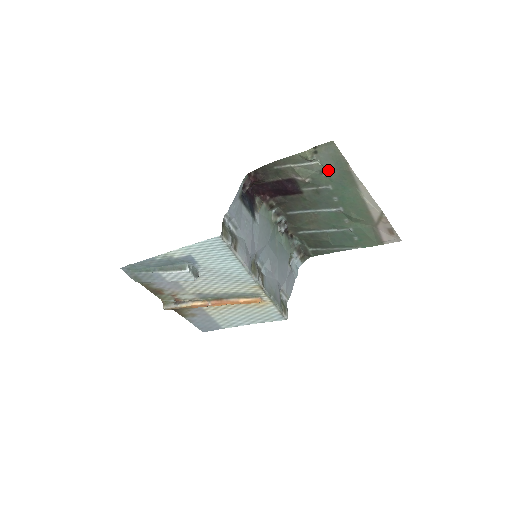
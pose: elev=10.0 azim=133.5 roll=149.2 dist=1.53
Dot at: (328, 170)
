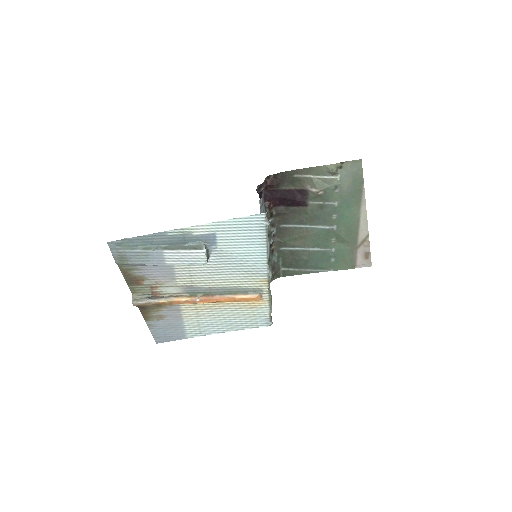
Dot at: (343, 186)
